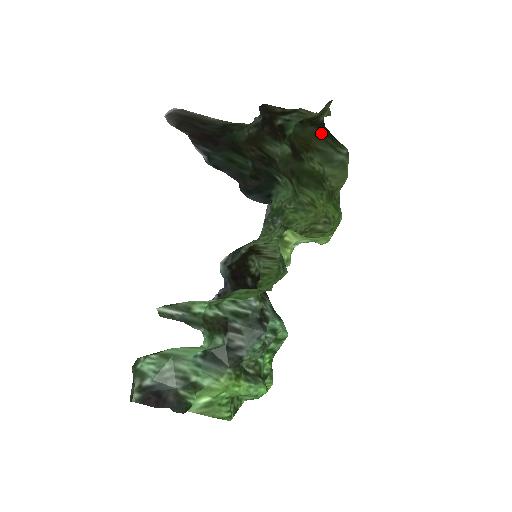
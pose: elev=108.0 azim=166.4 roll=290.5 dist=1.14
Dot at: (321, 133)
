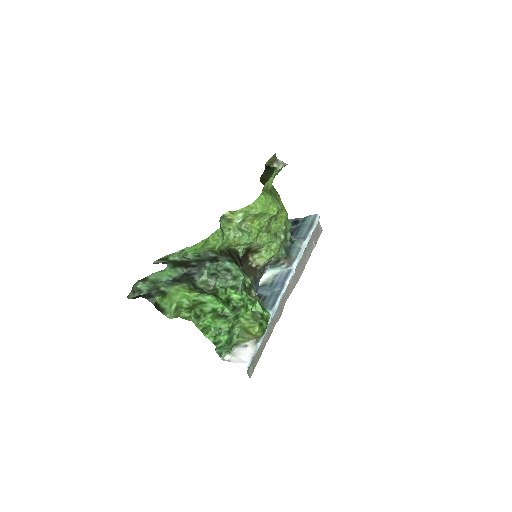
Dot at: (267, 171)
